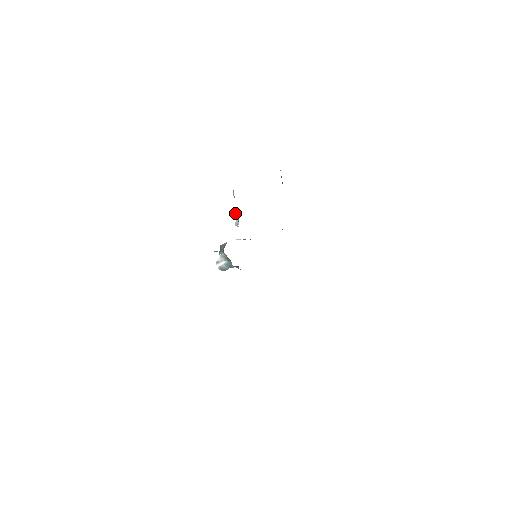
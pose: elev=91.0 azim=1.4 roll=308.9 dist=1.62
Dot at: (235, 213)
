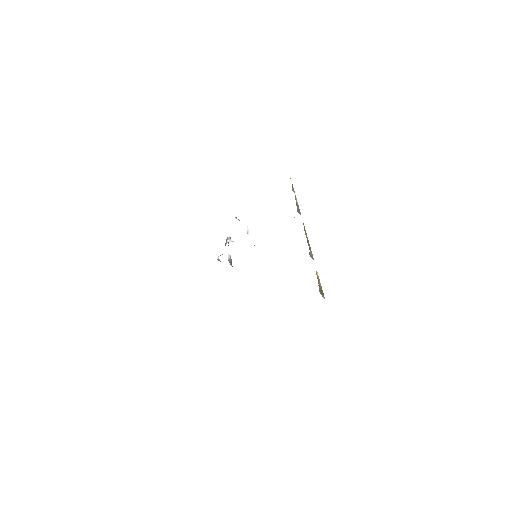
Dot at: occluded
